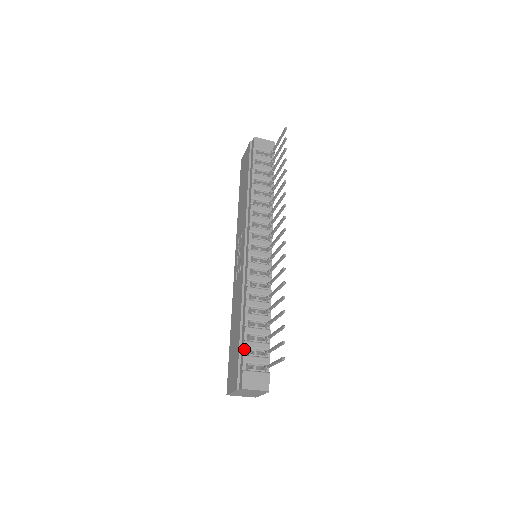
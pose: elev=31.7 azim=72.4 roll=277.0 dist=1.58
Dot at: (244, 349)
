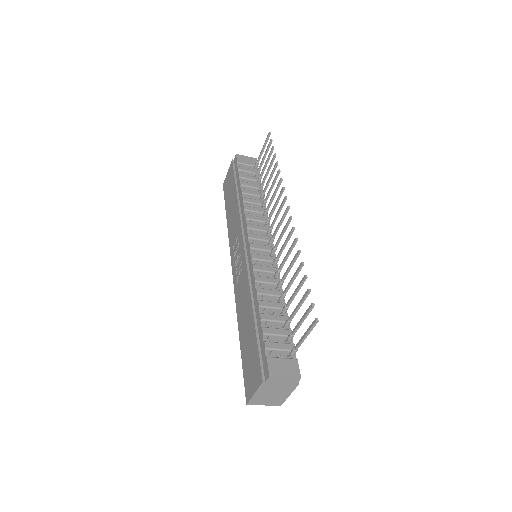
Dot at: (263, 336)
